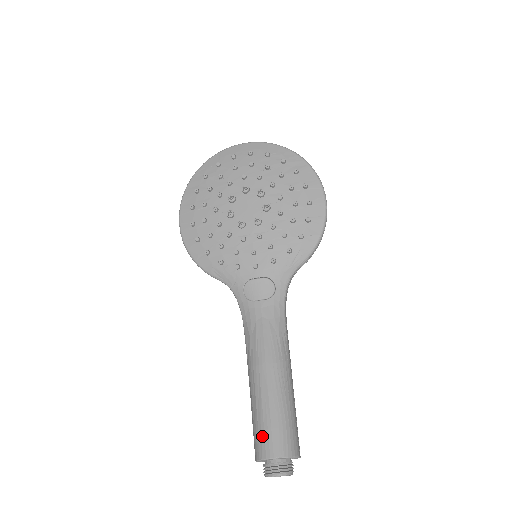
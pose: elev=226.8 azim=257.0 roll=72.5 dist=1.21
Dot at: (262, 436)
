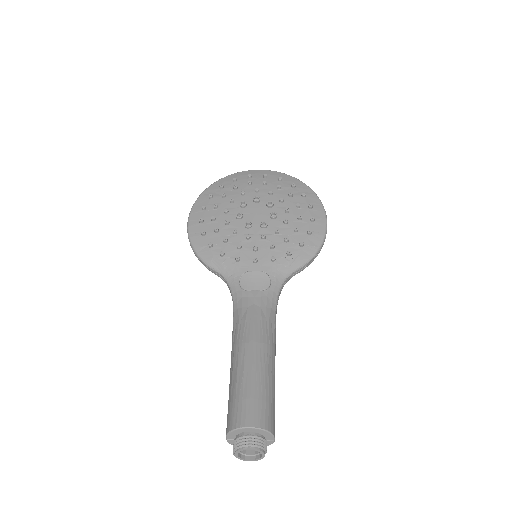
Dot at: (239, 406)
